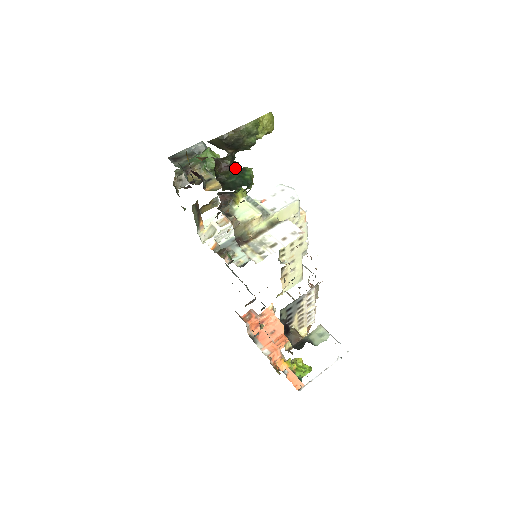
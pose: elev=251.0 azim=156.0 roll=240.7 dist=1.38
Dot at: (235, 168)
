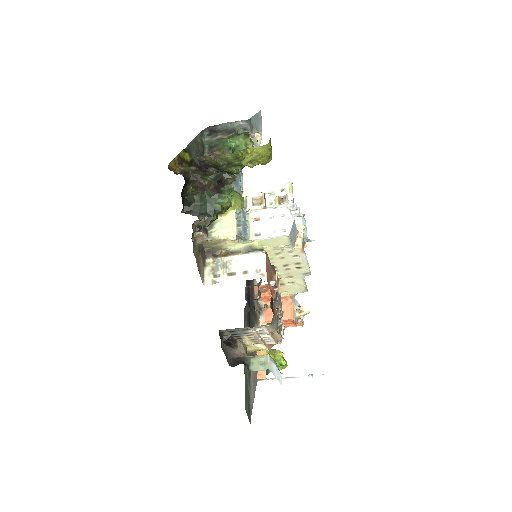
Dot at: (211, 191)
